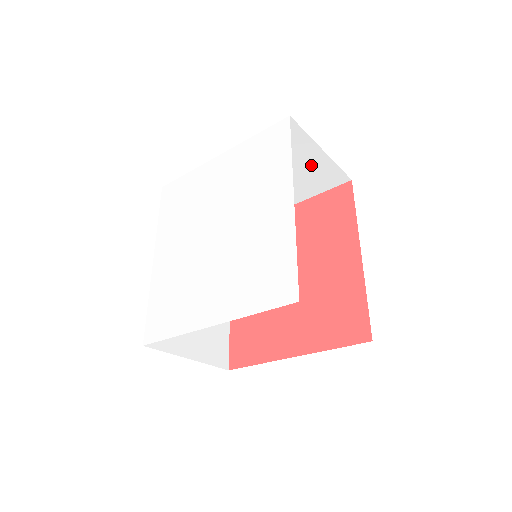
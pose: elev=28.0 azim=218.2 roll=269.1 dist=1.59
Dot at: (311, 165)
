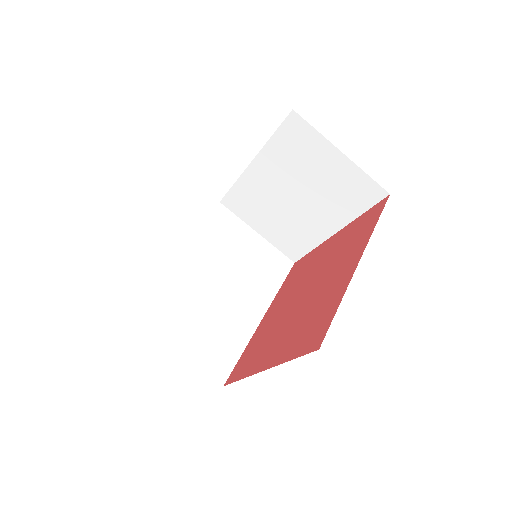
Dot at: (337, 173)
